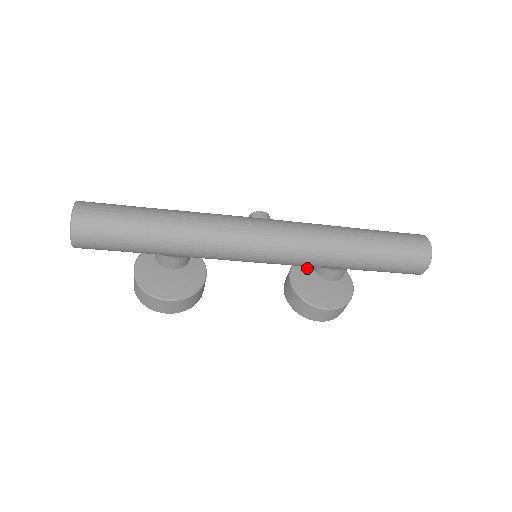
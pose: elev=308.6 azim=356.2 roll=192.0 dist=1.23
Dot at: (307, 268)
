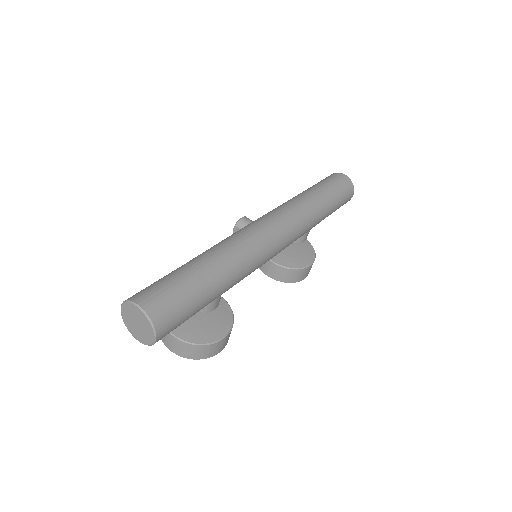
Dot at: occluded
